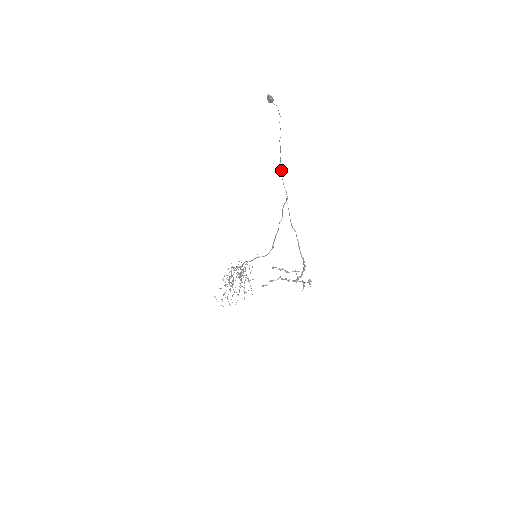
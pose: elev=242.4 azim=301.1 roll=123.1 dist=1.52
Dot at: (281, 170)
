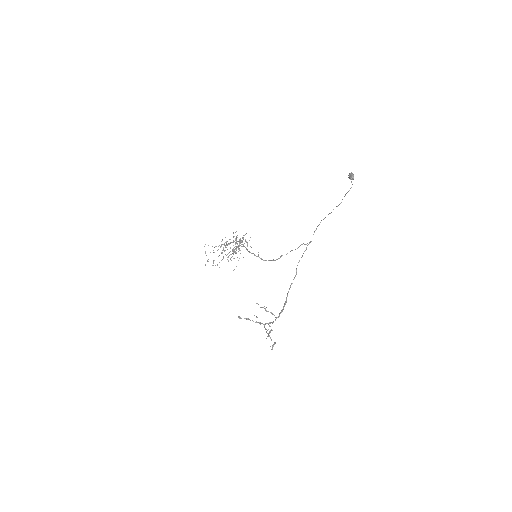
Dot at: occluded
